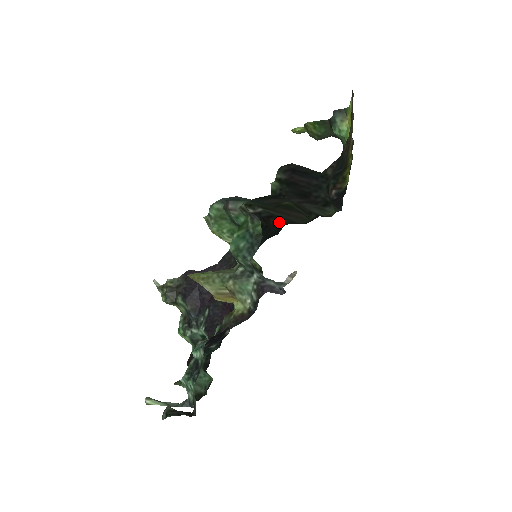
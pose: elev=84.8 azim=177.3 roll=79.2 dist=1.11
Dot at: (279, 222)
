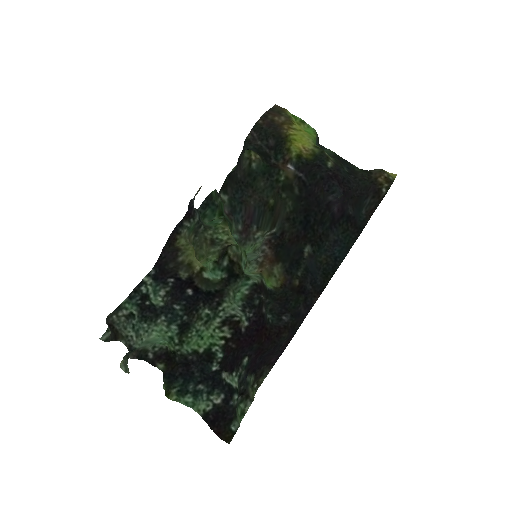
Dot at: (292, 237)
